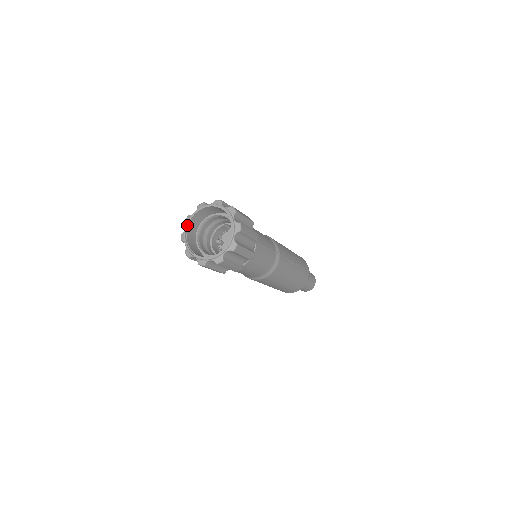
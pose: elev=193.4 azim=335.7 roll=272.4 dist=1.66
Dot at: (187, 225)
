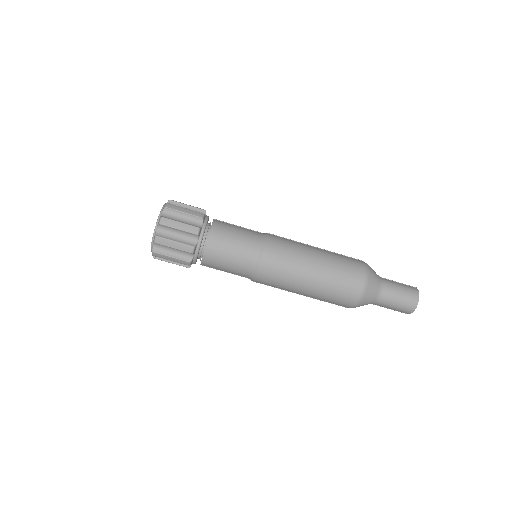
Dot at: occluded
